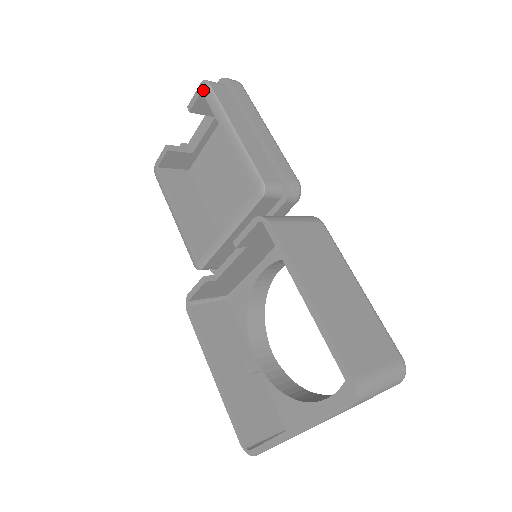
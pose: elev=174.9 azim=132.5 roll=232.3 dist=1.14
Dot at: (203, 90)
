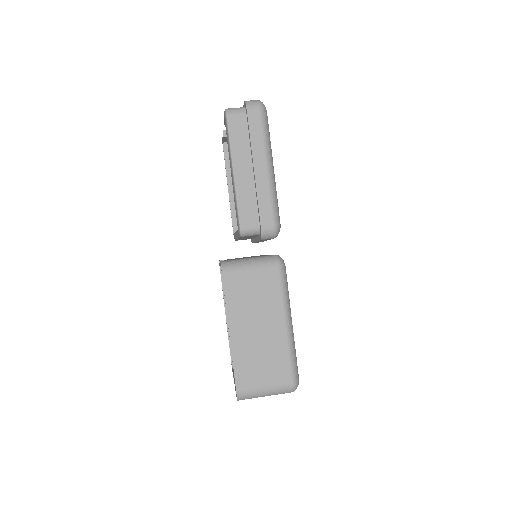
Dot at: occluded
